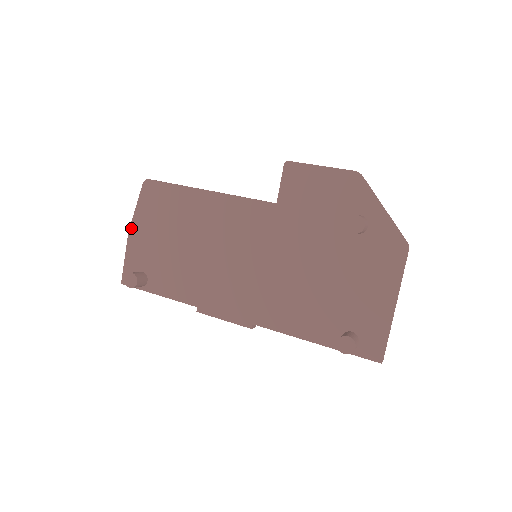
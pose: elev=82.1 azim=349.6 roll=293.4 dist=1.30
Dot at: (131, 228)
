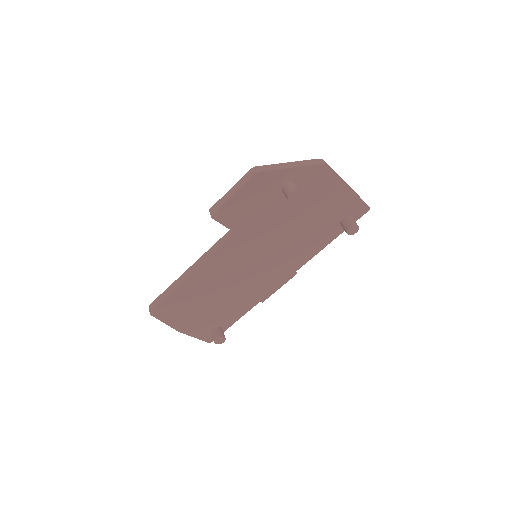
Dot at: (178, 330)
